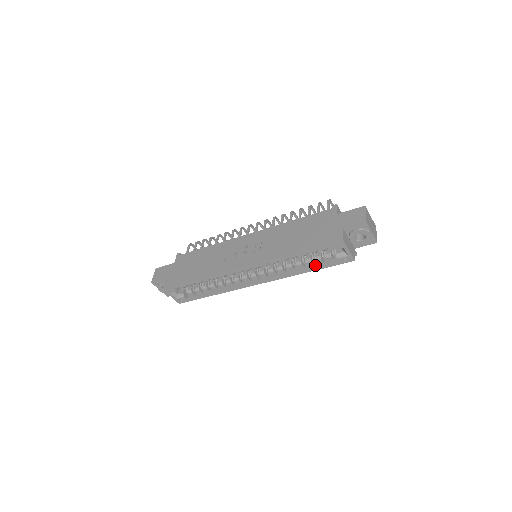
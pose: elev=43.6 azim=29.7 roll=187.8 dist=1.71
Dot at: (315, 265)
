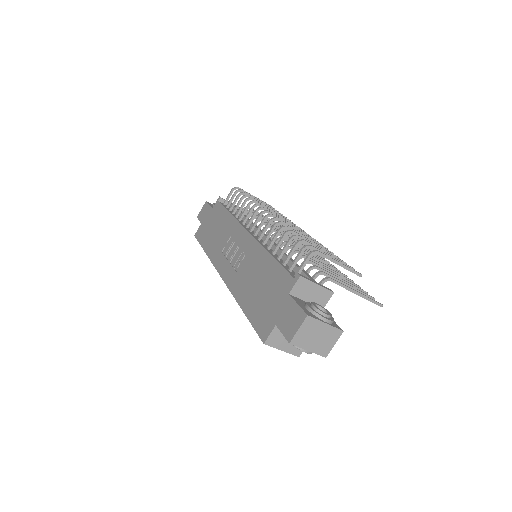
Dot at: occluded
